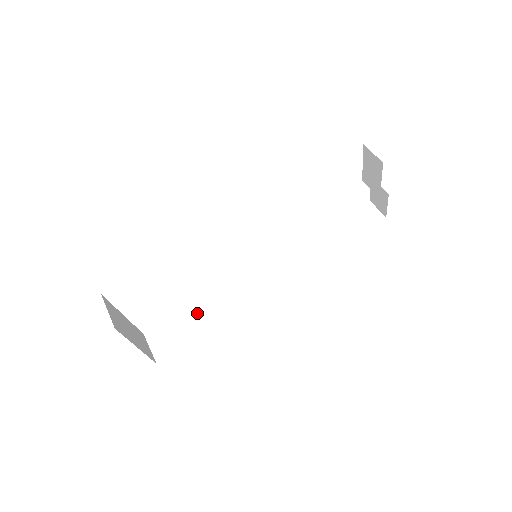
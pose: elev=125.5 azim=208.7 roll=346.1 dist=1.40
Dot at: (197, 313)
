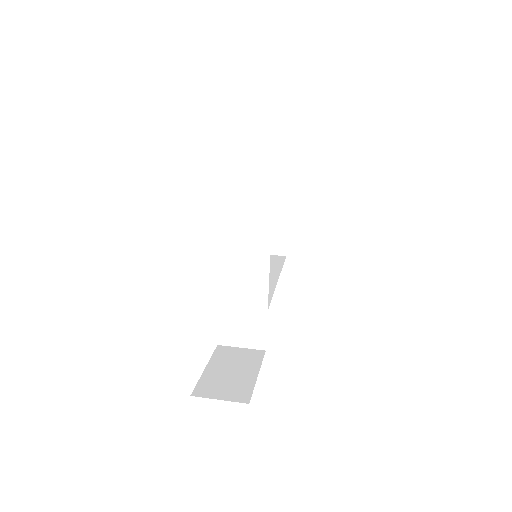
Dot at: (228, 351)
